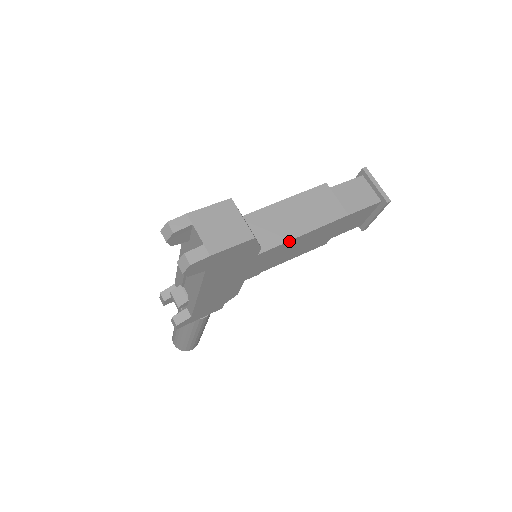
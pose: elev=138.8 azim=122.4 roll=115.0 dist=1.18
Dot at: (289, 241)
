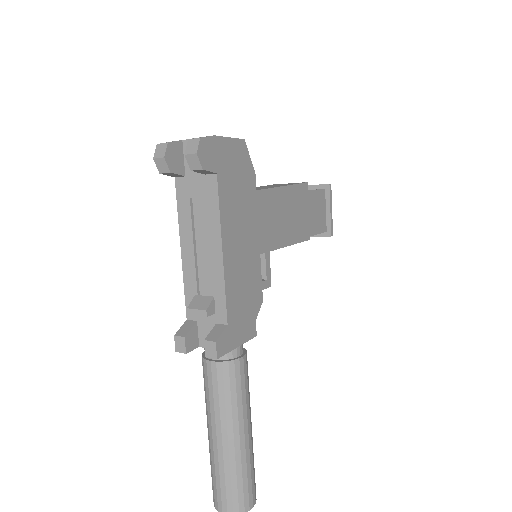
Dot at: (275, 189)
